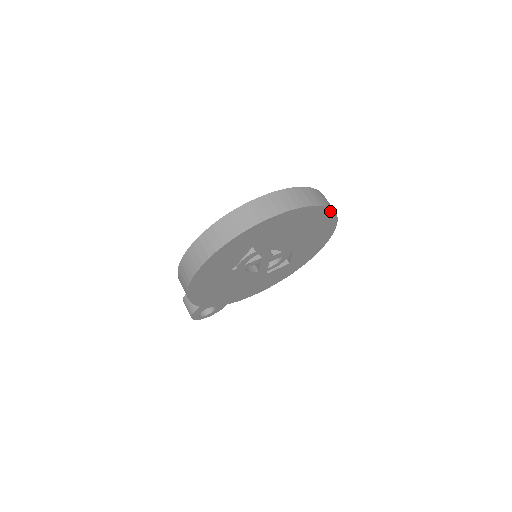
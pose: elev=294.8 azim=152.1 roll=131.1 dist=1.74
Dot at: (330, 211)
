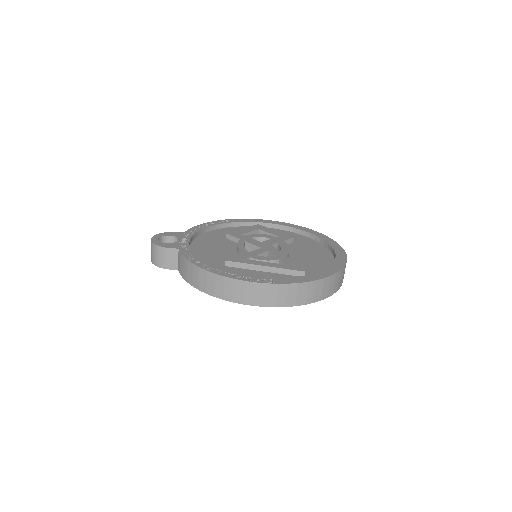
Dot at: occluded
